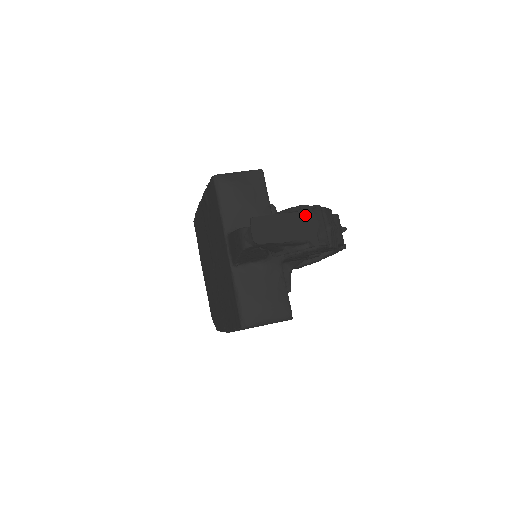
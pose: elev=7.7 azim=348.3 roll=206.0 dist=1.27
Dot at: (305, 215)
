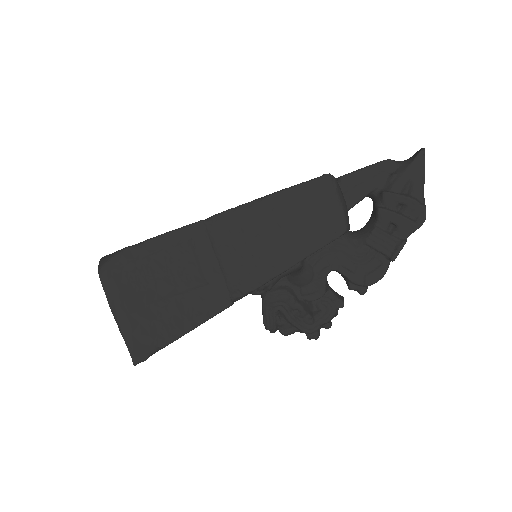
Dot at: occluded
